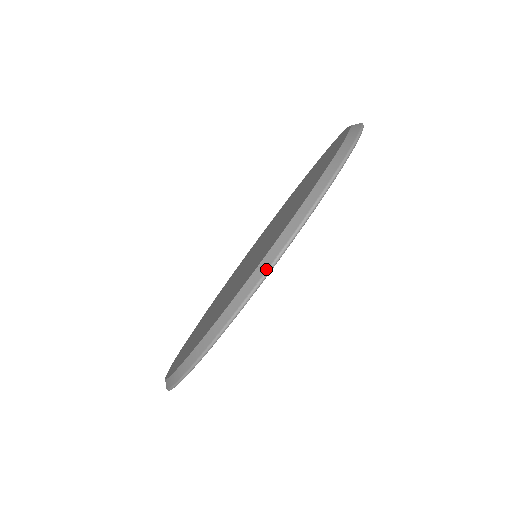
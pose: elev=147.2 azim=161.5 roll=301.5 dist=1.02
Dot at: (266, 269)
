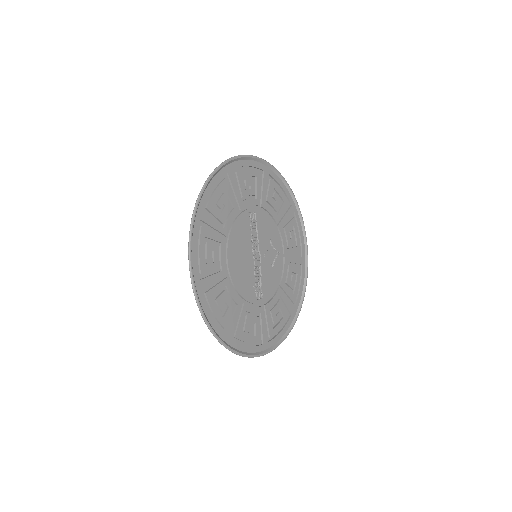
Dot at: (197, 199)
